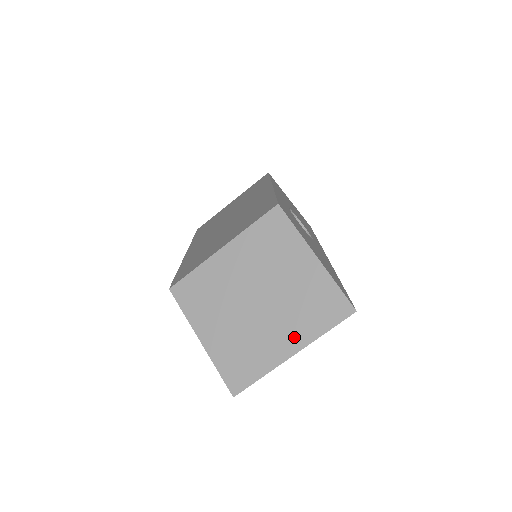
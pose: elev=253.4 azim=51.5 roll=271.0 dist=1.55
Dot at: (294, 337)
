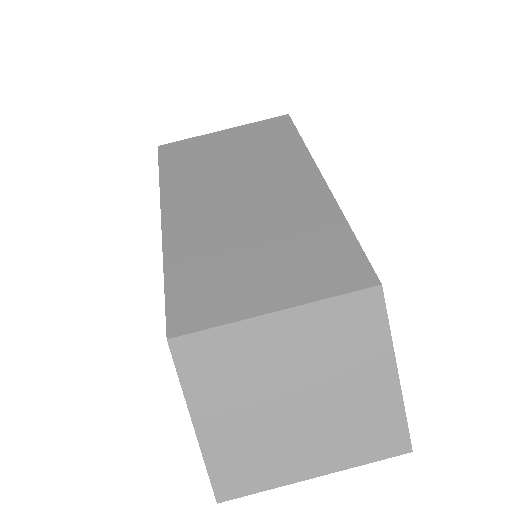
Dot at: (326, 458)
